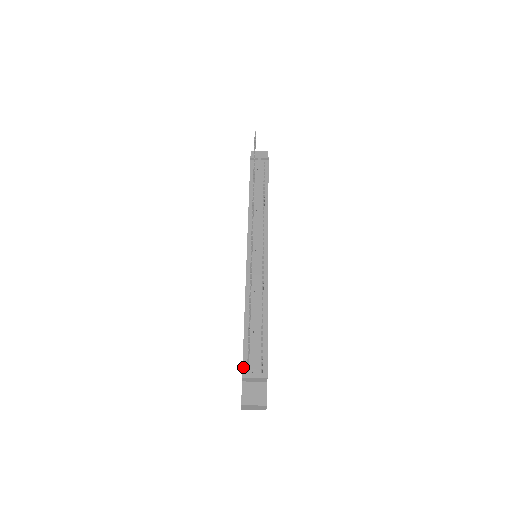
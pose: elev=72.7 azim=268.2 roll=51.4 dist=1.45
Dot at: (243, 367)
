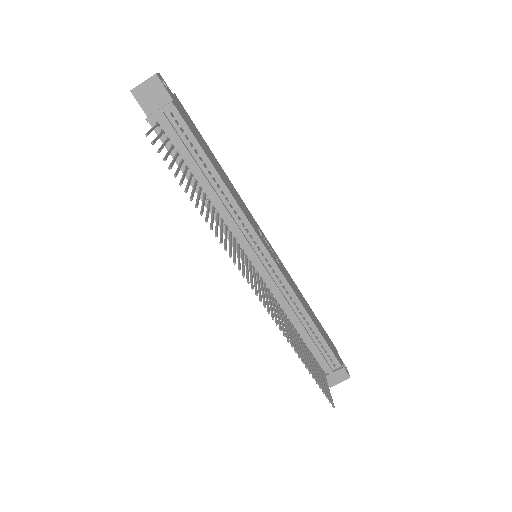
Dot at: occluded
